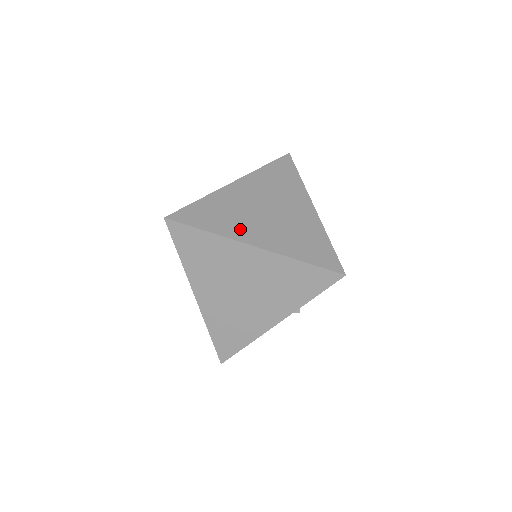
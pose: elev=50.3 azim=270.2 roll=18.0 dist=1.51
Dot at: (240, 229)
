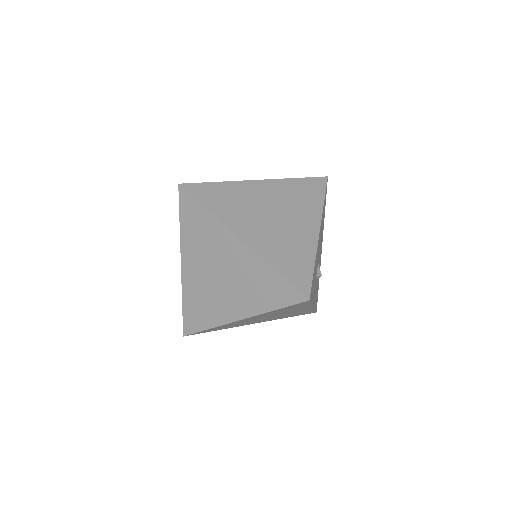
Dot at: (221, 311)
